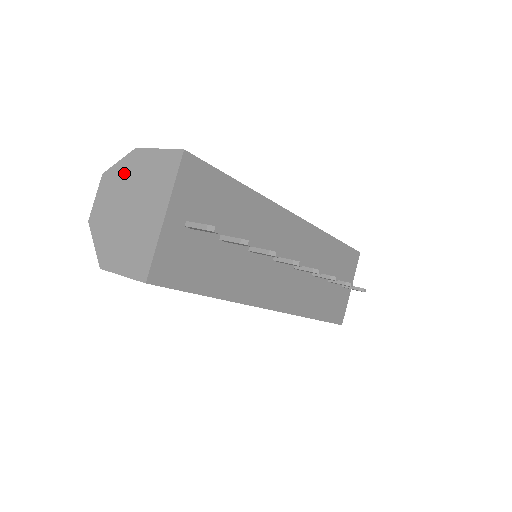
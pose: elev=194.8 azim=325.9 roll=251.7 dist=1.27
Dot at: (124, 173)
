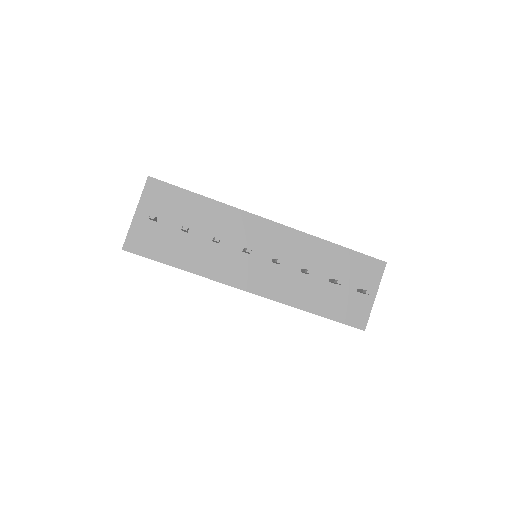
Dot at: occluded
